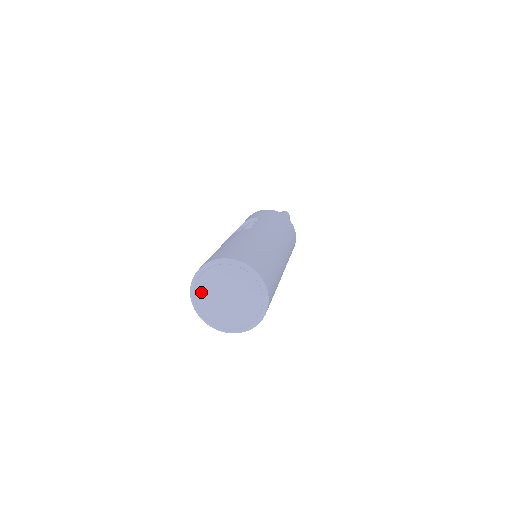
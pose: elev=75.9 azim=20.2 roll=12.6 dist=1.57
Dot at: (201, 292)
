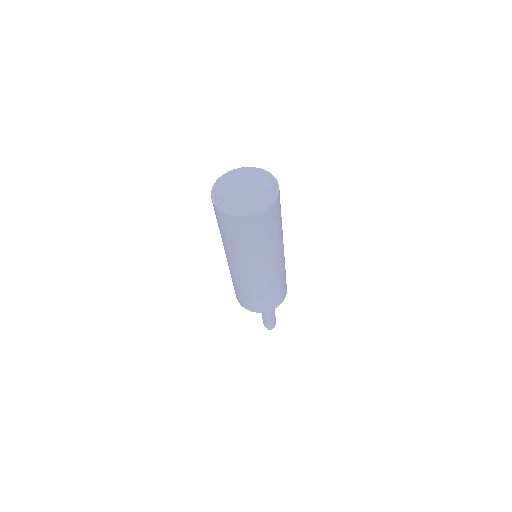
Dot at: (223, 184)
